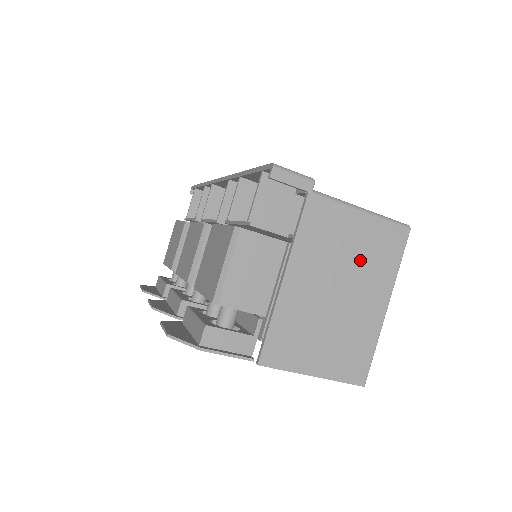
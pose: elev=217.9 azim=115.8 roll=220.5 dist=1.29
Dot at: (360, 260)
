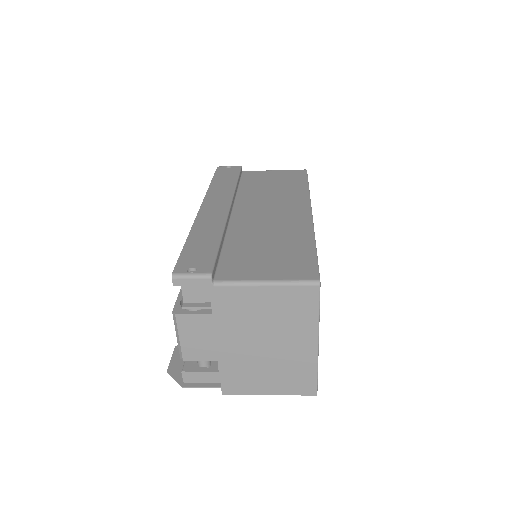
Dot at: (277, 319)
